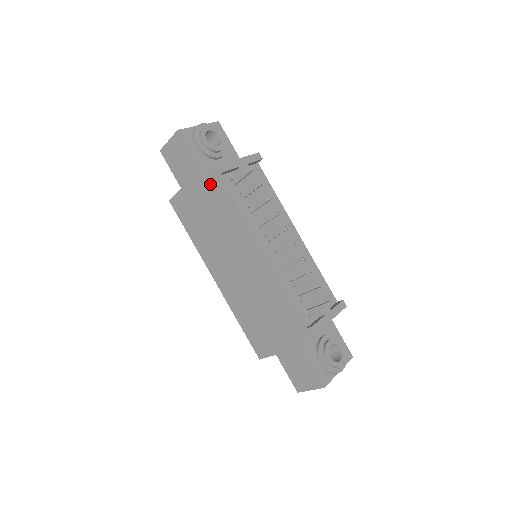
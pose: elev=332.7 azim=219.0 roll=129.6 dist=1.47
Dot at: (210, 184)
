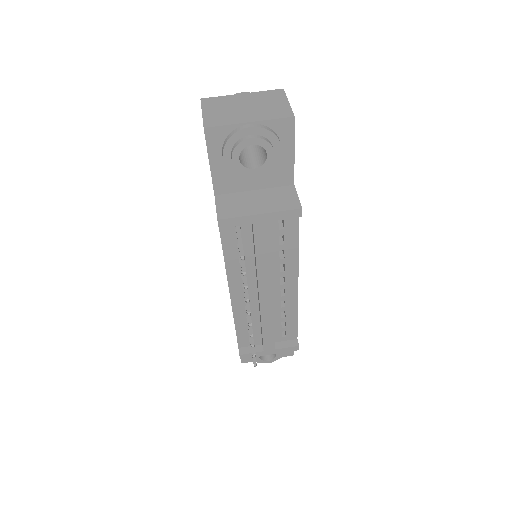
Dot at: occluded
